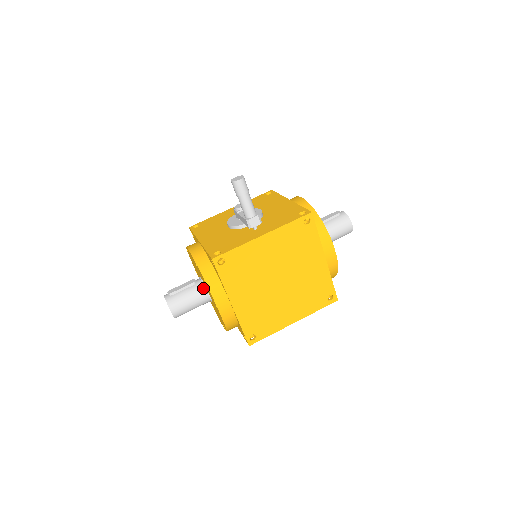
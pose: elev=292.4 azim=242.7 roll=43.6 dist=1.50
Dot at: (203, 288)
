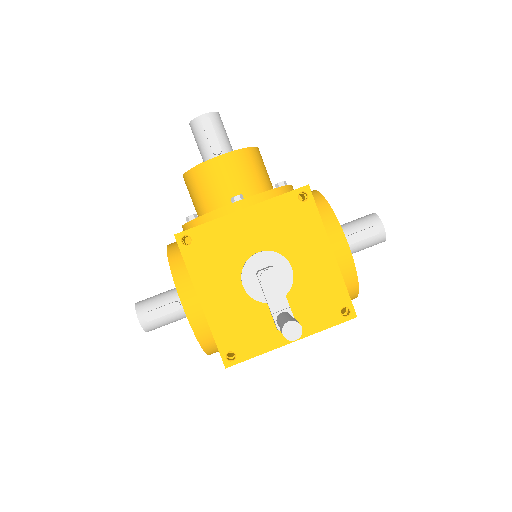
Dot at: occluded
